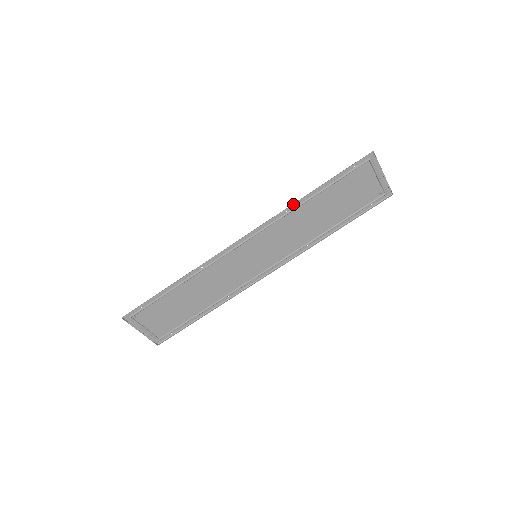
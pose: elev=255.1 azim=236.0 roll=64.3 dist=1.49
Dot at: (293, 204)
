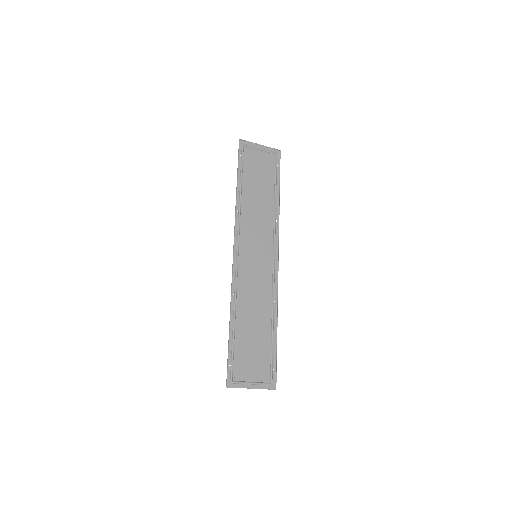
Dot at: occluded
